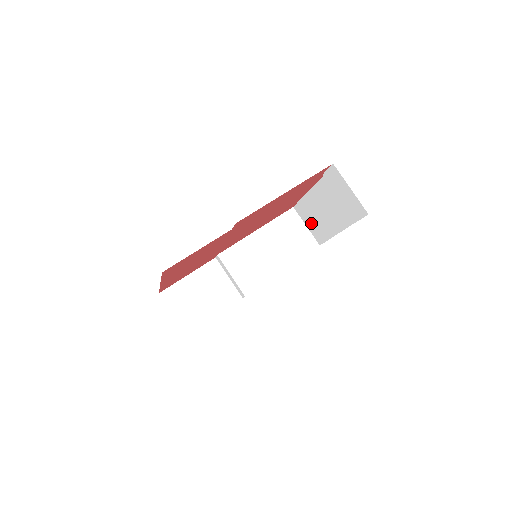
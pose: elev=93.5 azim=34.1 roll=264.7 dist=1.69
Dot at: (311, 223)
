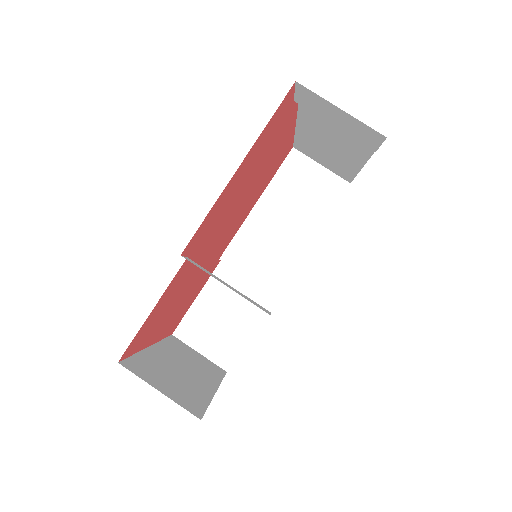
Dot at: (324, 161)
